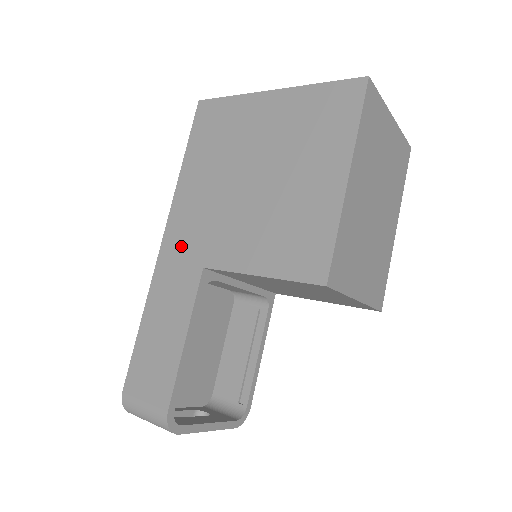
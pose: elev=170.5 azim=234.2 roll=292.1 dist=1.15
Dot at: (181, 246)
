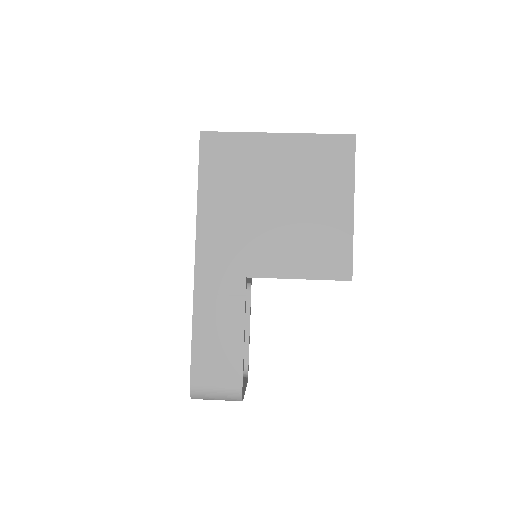
Dot at: (218, 262)
